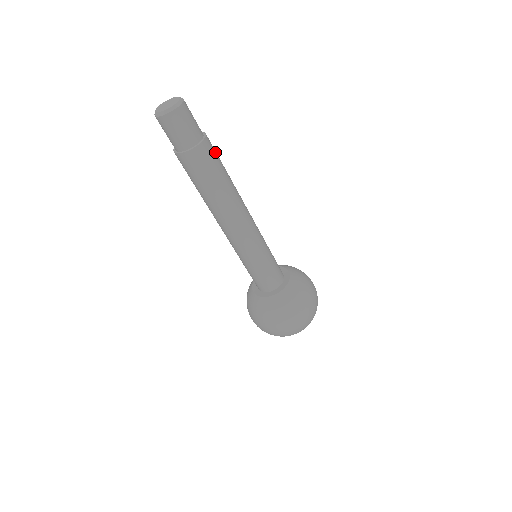
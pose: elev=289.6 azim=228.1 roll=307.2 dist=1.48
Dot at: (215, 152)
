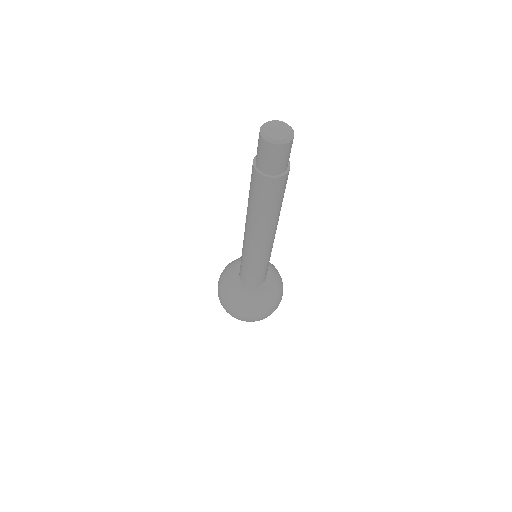
Dot at: (282, 188)
